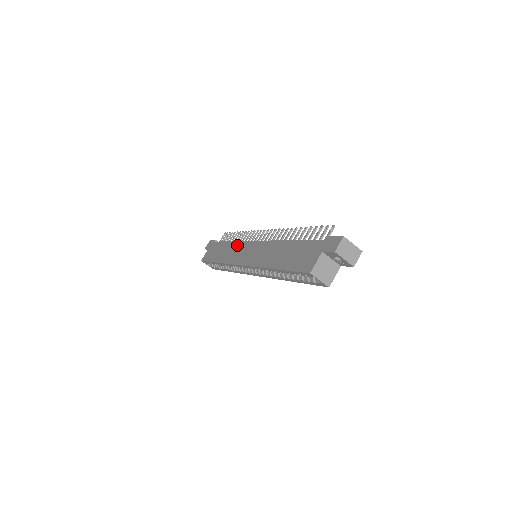
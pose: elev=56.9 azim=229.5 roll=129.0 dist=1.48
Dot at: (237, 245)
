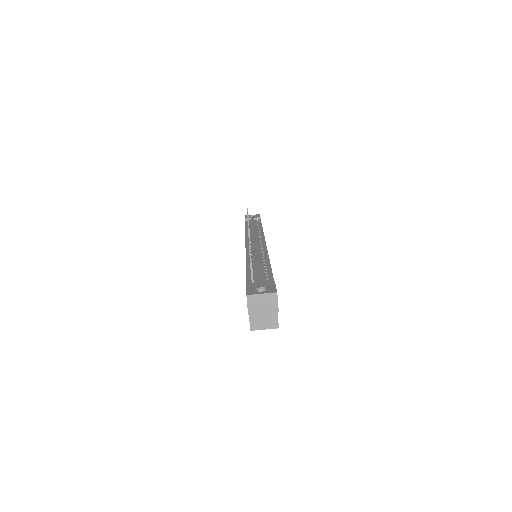
Dot at: occluded
